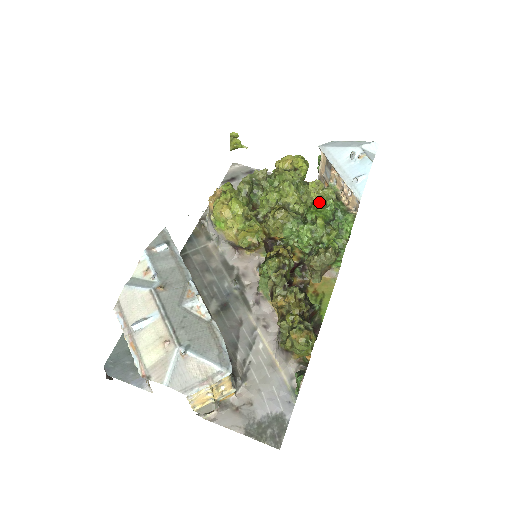
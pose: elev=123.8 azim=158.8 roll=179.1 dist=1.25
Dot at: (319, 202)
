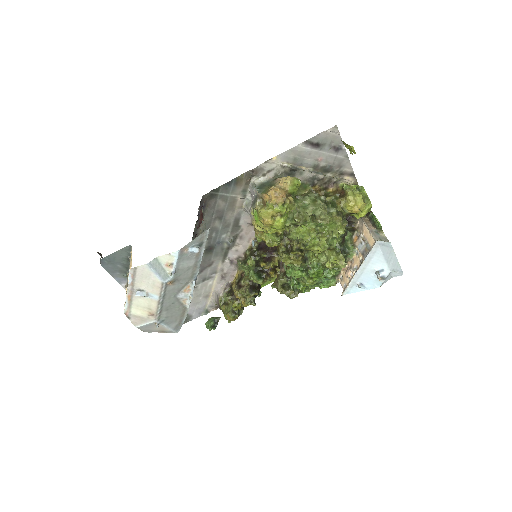
Dot at: (327, 267)
